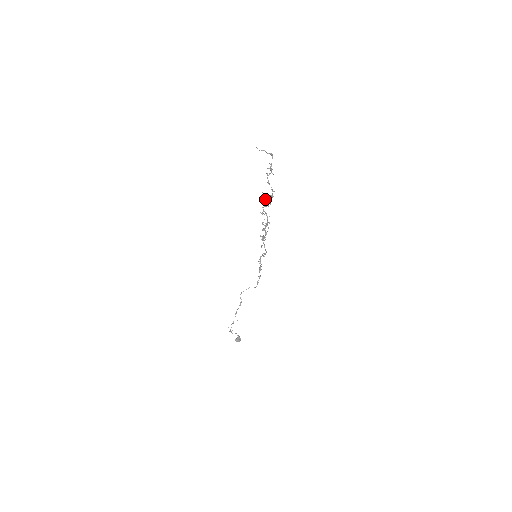
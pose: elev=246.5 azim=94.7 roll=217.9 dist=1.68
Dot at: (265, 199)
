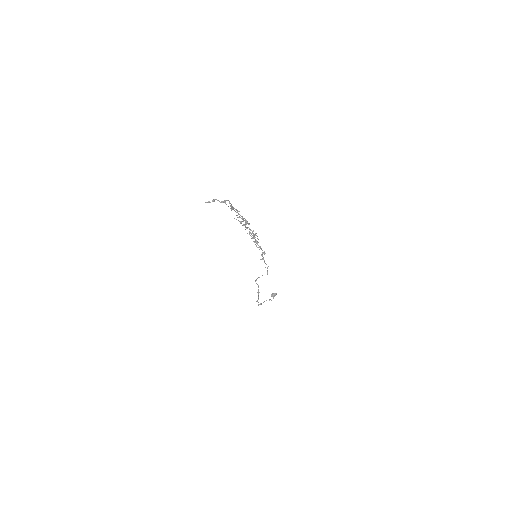
Dot at: occluded
